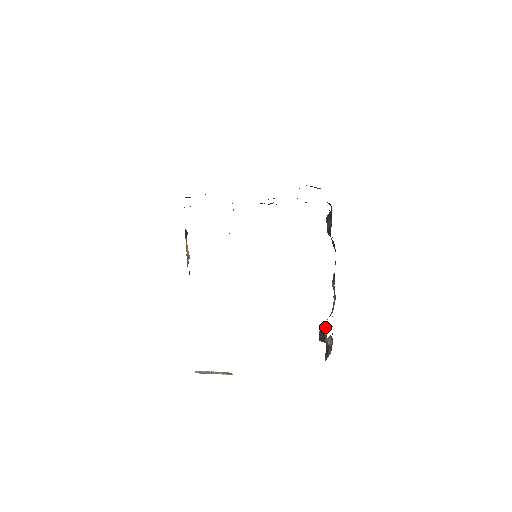
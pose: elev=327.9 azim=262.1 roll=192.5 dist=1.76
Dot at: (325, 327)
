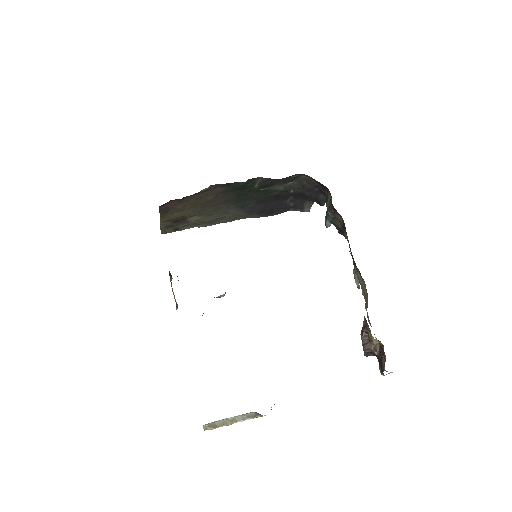
Dot at: (365, 323)
